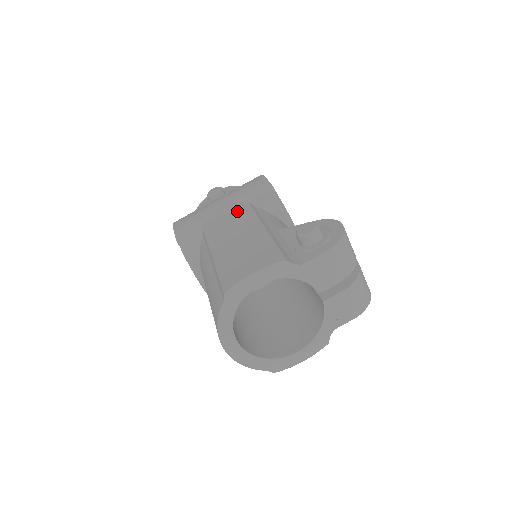
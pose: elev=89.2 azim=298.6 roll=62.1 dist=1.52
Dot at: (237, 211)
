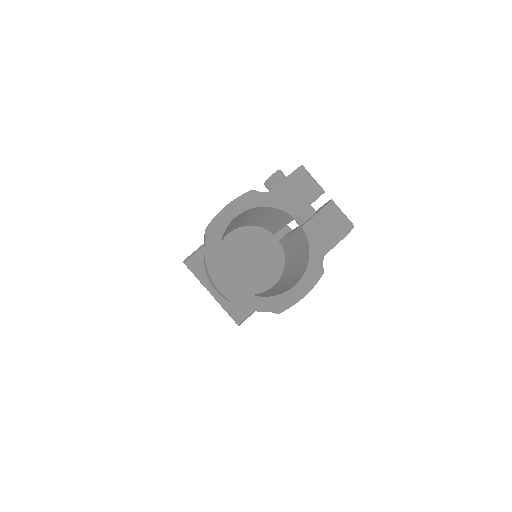
Dot at: occluded
